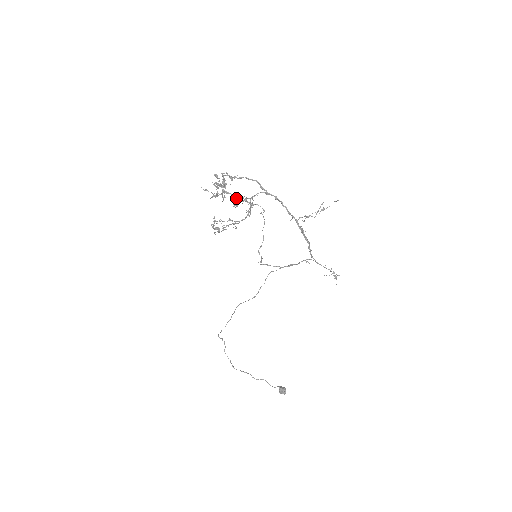
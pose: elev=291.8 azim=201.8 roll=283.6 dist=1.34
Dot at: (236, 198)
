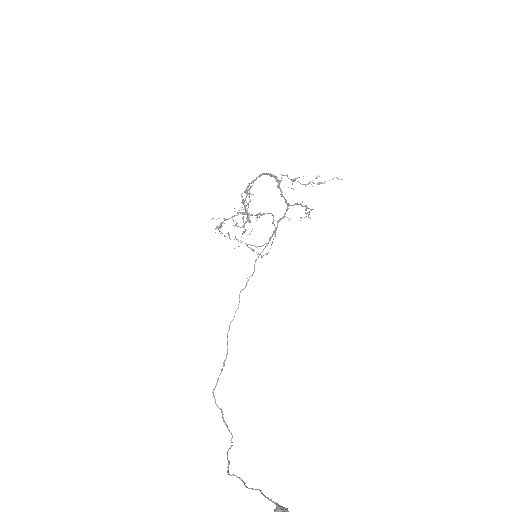
Dot at: (252, 215)
